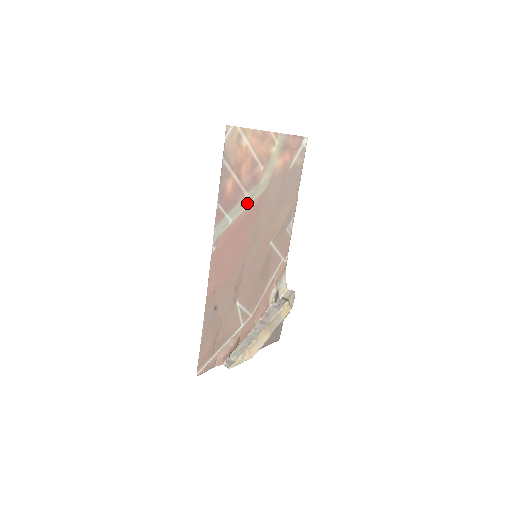
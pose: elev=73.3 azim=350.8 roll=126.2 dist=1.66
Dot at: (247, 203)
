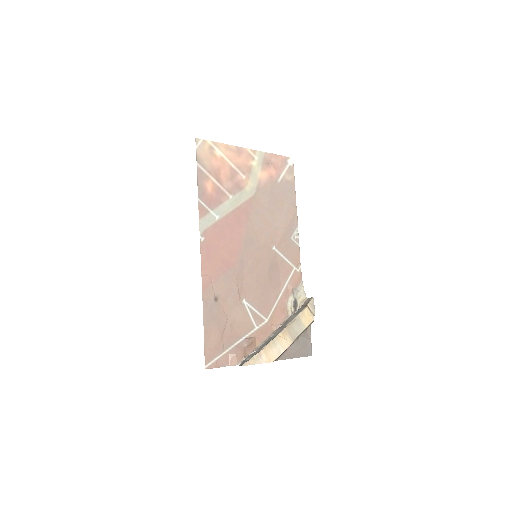
Dot at: (234, 205)
